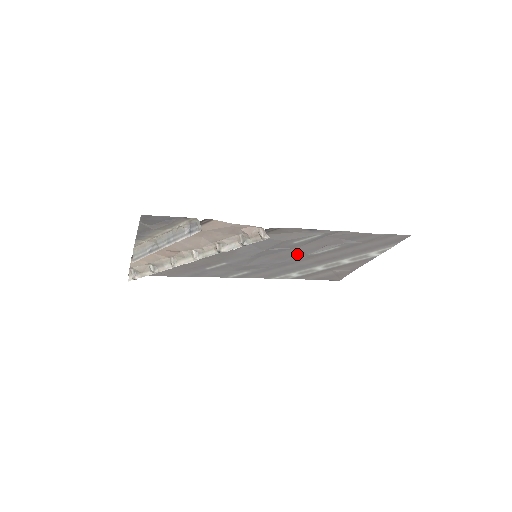
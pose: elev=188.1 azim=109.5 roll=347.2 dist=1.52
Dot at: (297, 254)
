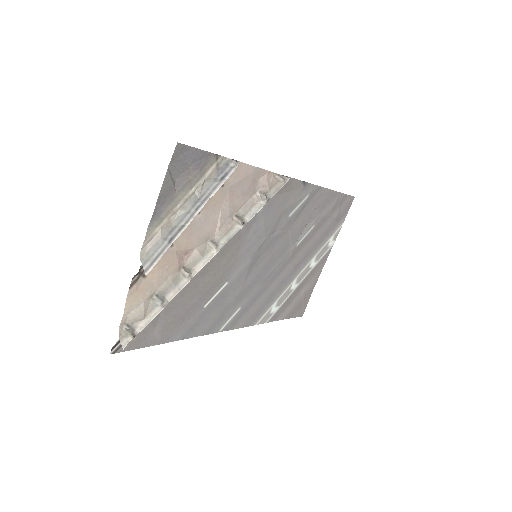
Dot at: (285, 249)
